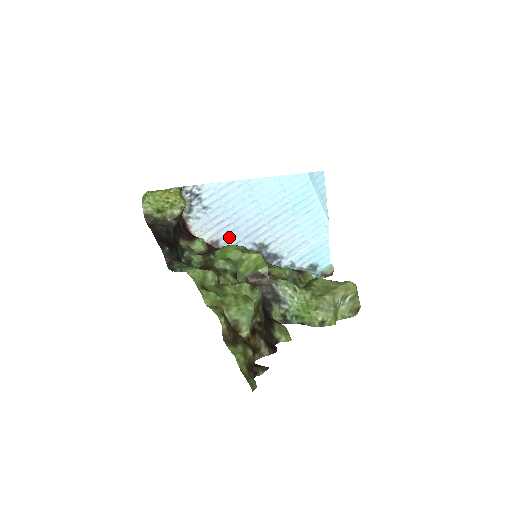
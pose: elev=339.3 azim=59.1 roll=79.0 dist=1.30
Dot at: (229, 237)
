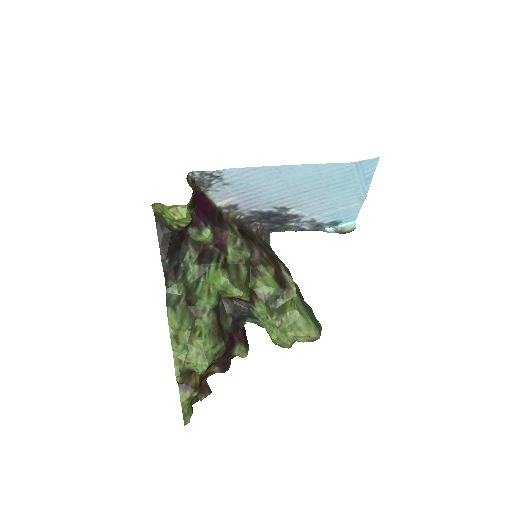
Dot at: (249, 202)
